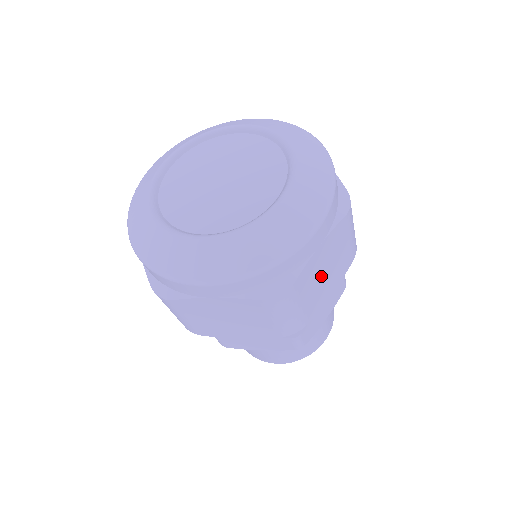
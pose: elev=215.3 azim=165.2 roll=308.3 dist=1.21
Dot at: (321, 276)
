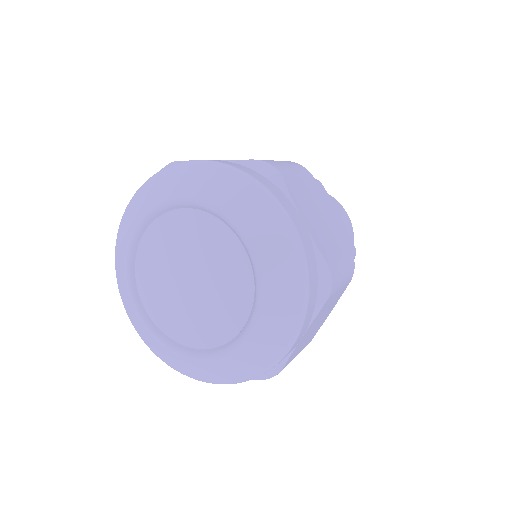
Dot at: occluded
